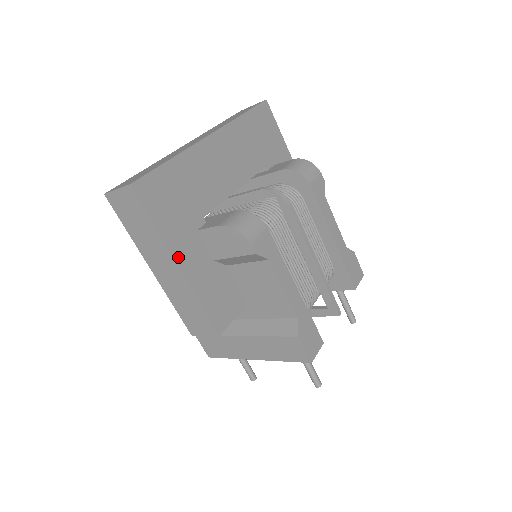
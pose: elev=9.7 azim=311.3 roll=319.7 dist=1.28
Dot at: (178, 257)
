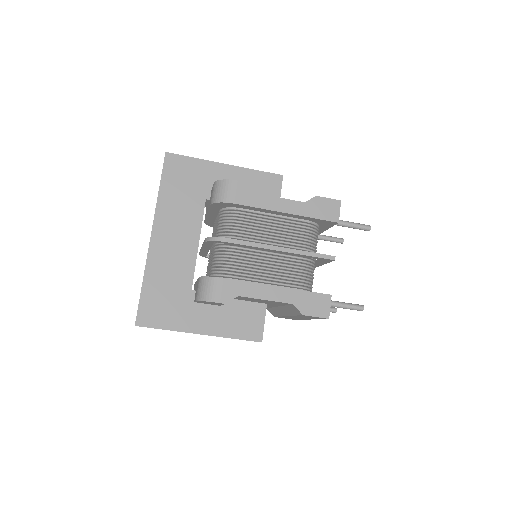
Dot at: (196, 330)
